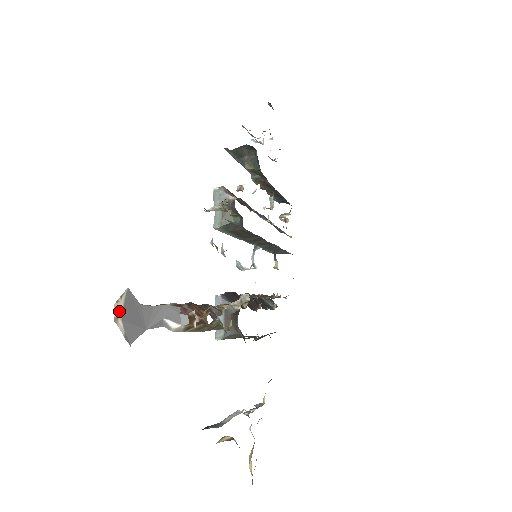
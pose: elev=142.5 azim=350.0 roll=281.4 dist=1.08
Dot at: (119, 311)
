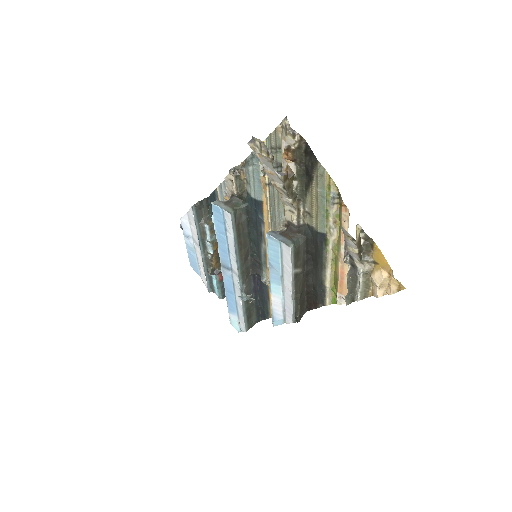
Dot at: (256, 141)
